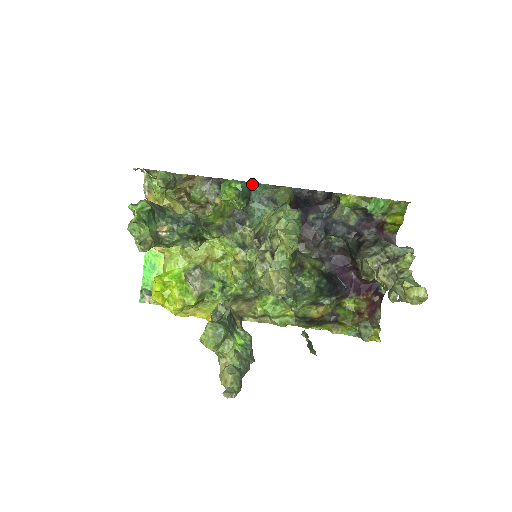
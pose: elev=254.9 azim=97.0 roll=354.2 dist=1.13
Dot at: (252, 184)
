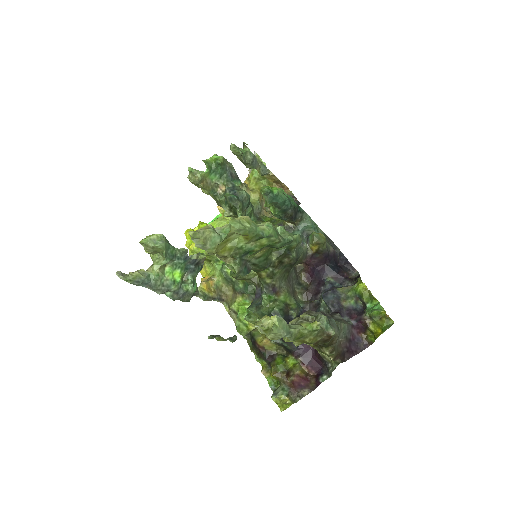
Dot at: (309, 218)
